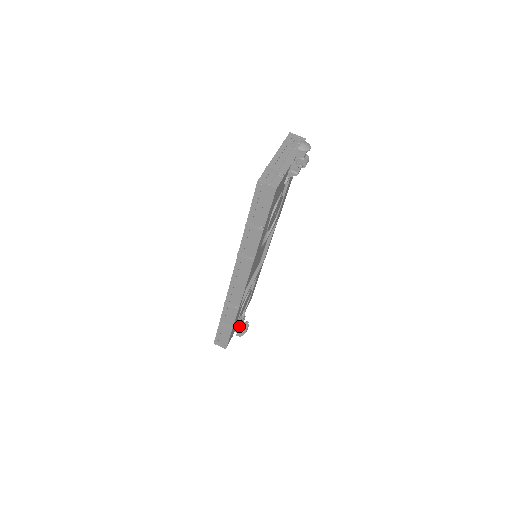
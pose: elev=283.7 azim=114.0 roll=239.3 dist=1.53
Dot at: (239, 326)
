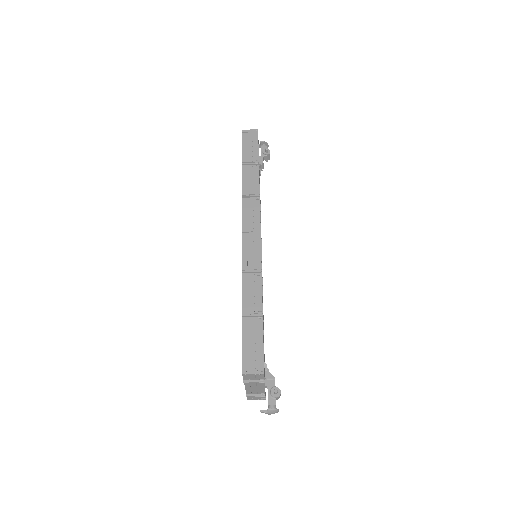
Dot at: occluded
